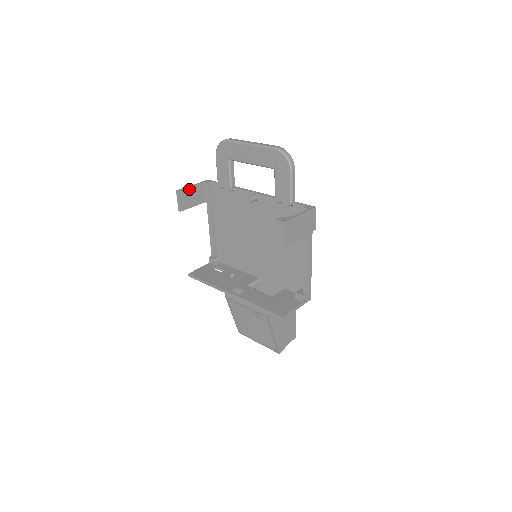
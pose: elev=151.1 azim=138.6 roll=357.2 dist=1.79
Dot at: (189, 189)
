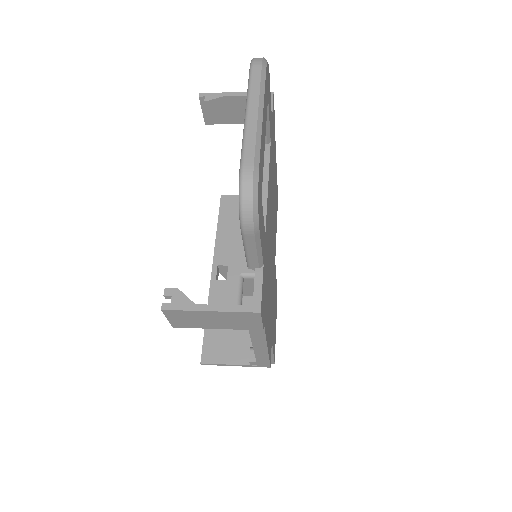
Dot at: (223, 98)
